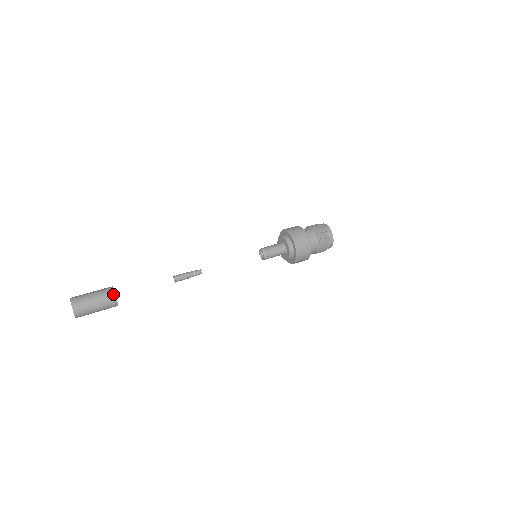
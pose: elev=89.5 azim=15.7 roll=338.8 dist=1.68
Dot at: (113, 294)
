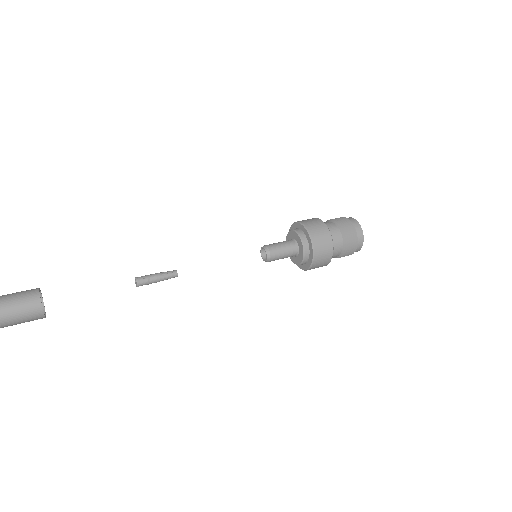
Dot at: (41, 315)
